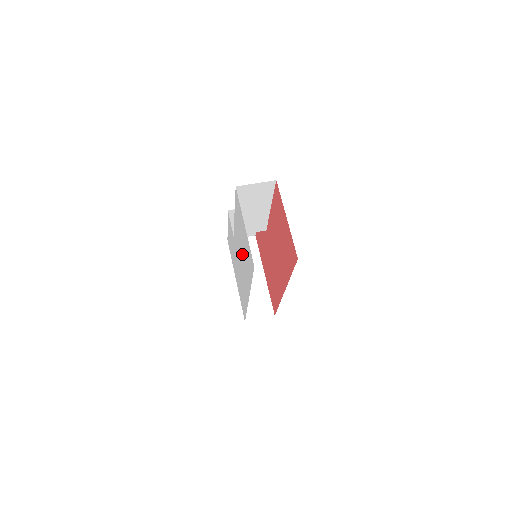
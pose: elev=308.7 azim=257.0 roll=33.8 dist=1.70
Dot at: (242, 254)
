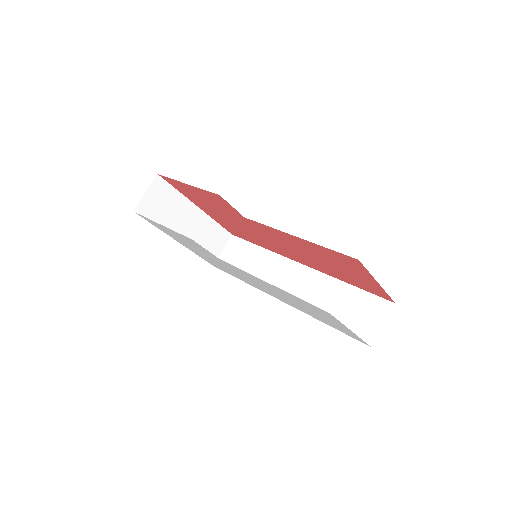
Dot at: occluded
